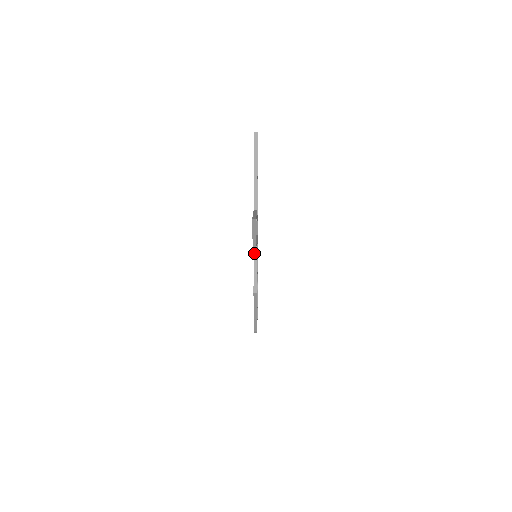
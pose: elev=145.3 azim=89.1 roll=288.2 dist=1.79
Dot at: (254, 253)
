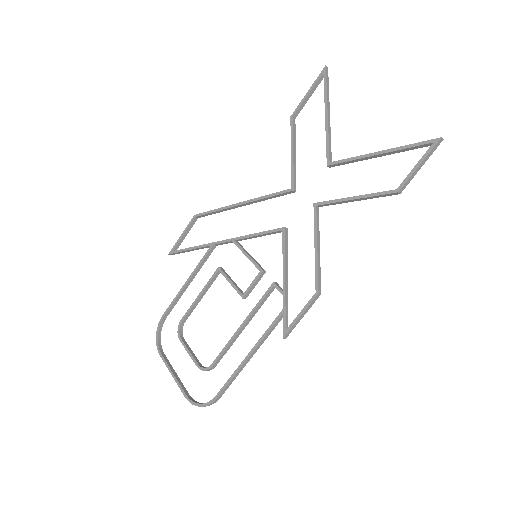
Dot at: (317, 229)
